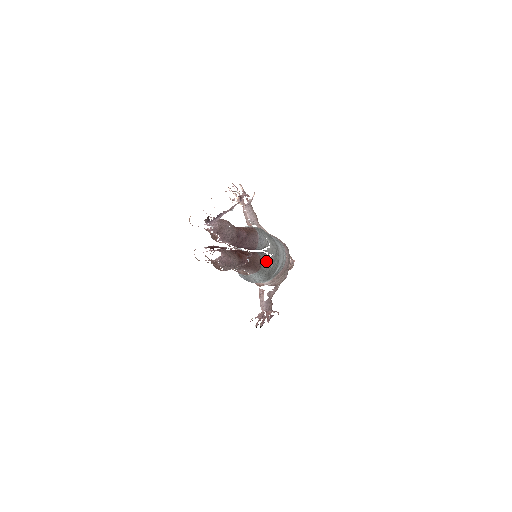
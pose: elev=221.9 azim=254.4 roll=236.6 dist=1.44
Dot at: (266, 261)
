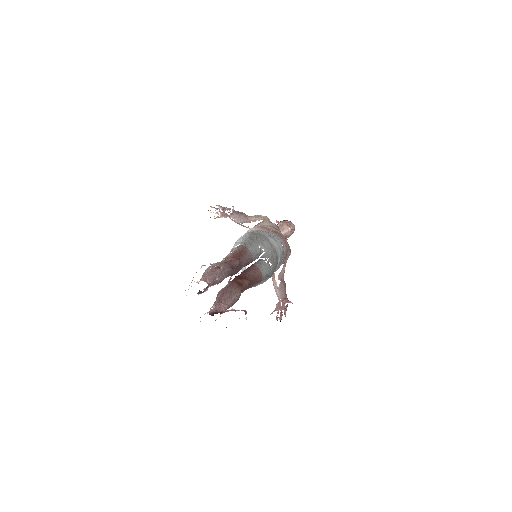
Dot at: (265, 268)
